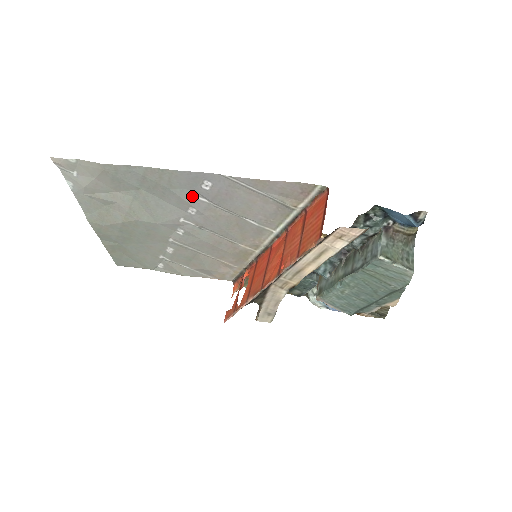
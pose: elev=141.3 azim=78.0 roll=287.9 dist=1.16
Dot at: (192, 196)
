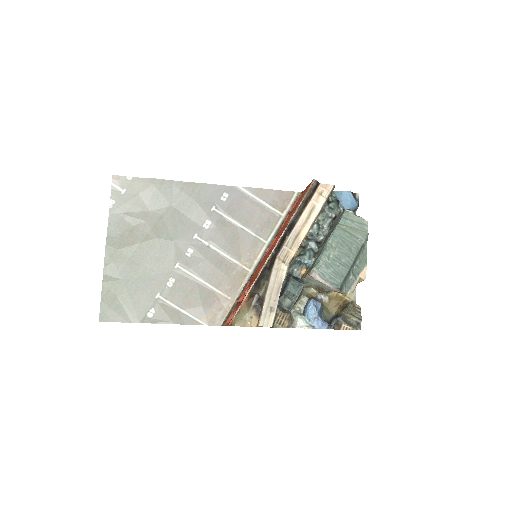
Dot at: (211, 208)
